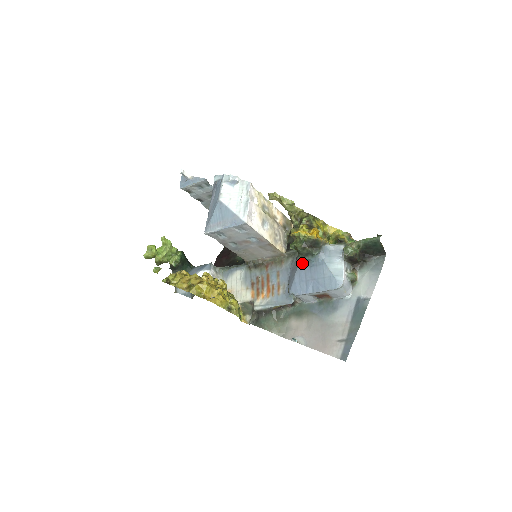
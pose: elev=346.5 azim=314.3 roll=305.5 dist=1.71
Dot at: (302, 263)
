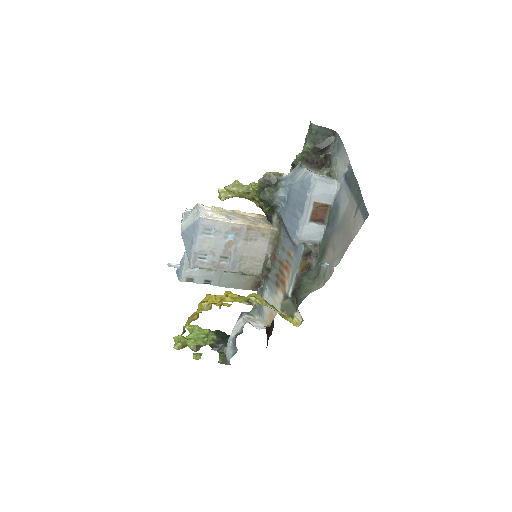
Dot at: (281, 210)
